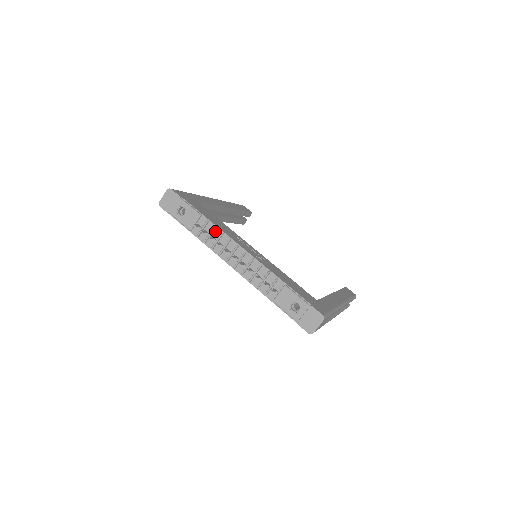
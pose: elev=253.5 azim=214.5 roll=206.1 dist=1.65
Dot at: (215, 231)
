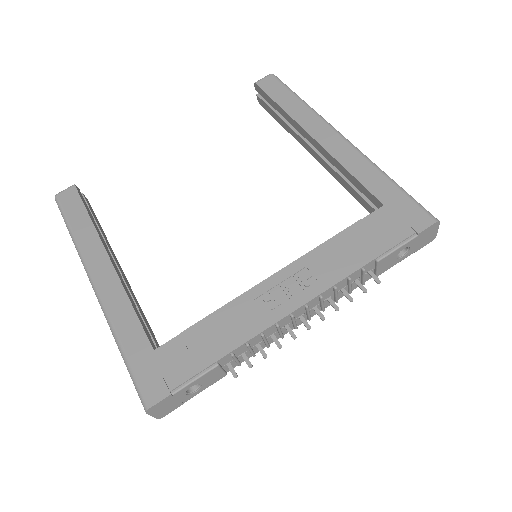
Dot at: (251, 344)
